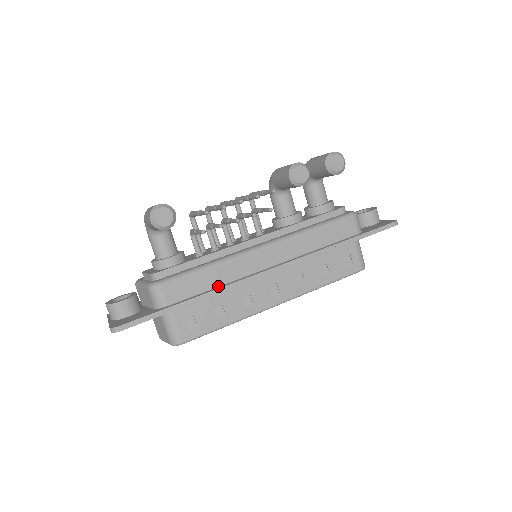
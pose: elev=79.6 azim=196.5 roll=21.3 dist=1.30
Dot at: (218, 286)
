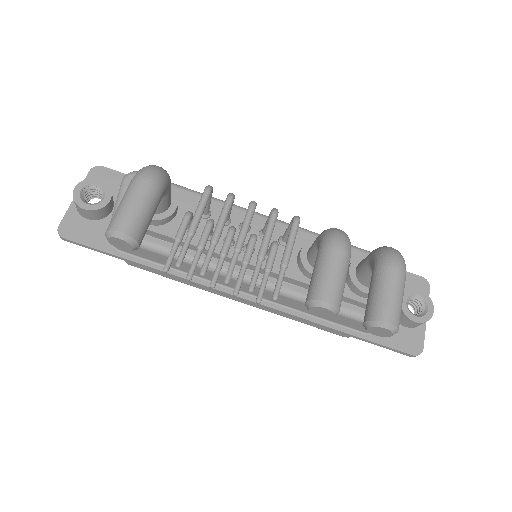
Dot at: (180, 270)
